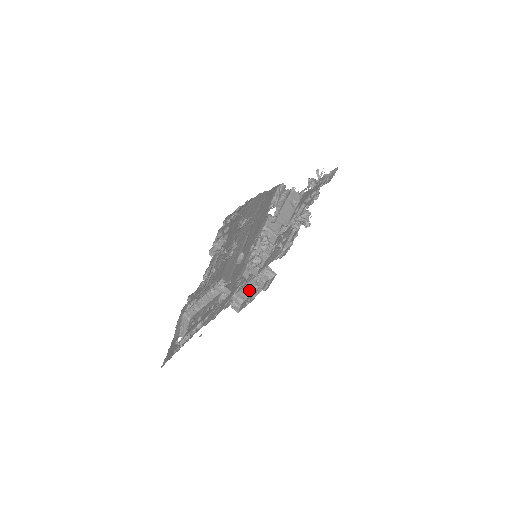
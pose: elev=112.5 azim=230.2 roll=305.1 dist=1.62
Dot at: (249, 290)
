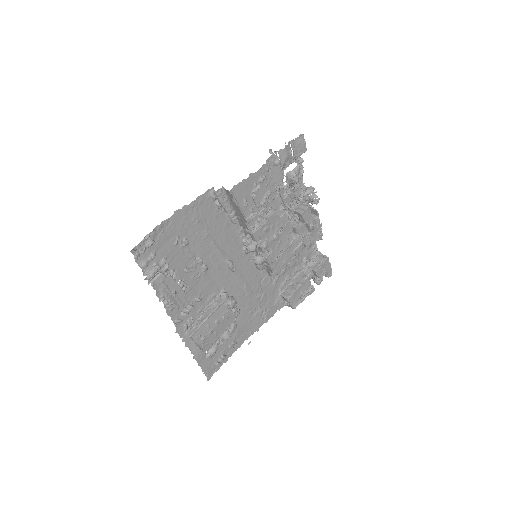
Dot at: (296, 284)
